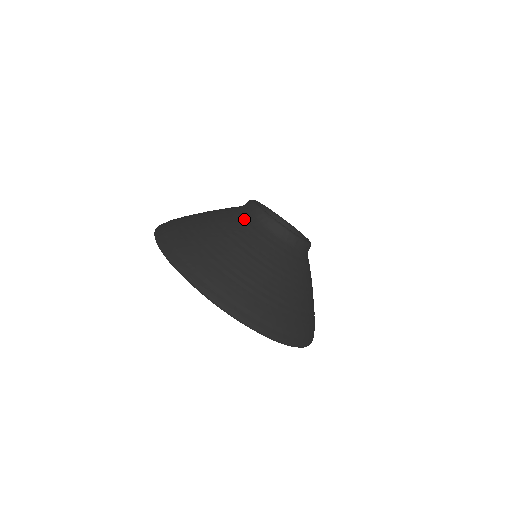
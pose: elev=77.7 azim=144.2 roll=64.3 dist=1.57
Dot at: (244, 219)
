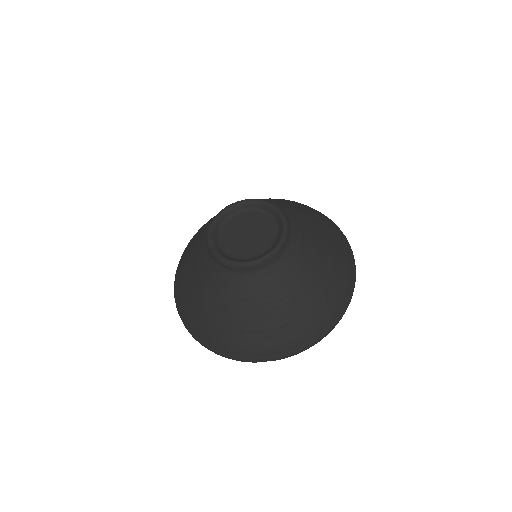
Dot at: (238, 283)
